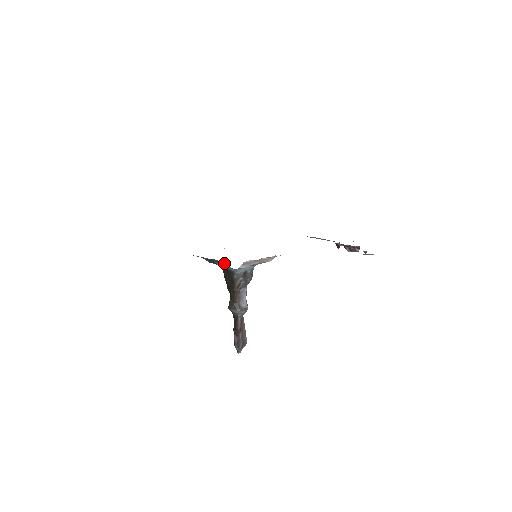
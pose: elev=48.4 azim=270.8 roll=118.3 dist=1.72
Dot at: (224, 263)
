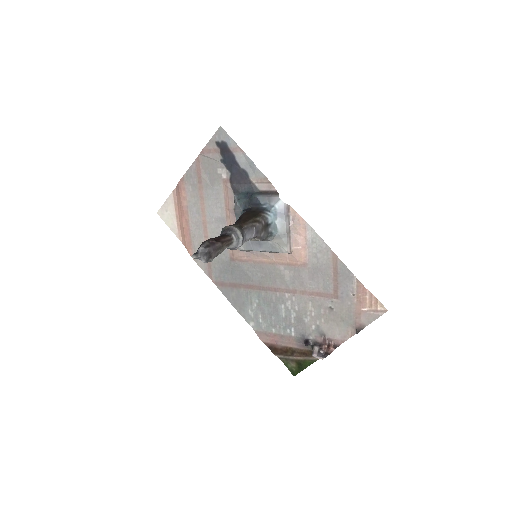
Dot at: (272, 193)
